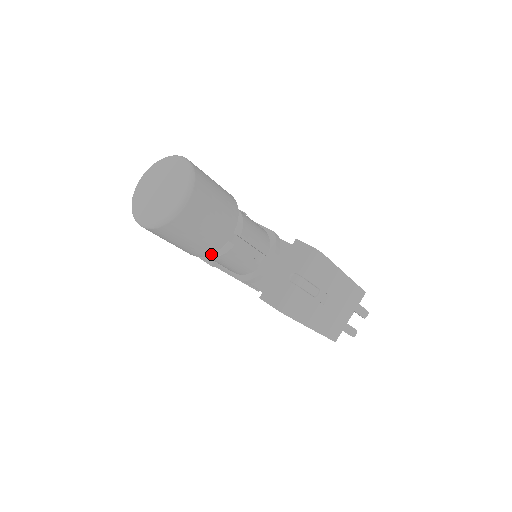
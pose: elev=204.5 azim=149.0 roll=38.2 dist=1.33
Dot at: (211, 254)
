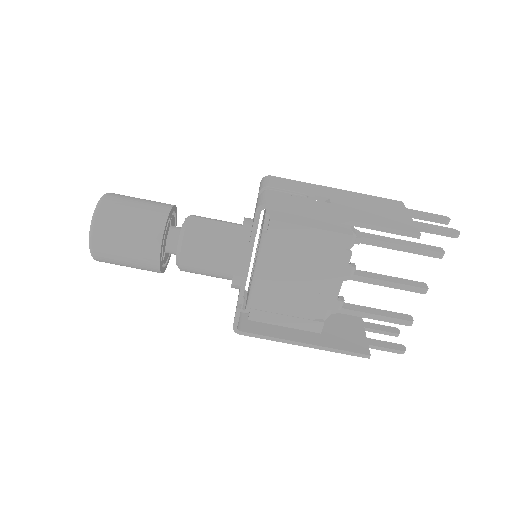
Dot at: (179, 244)
